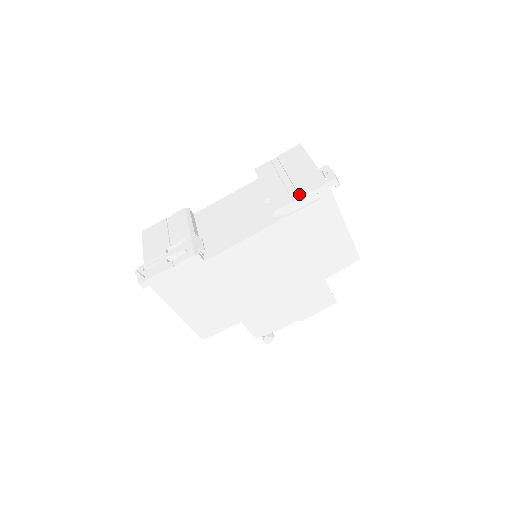
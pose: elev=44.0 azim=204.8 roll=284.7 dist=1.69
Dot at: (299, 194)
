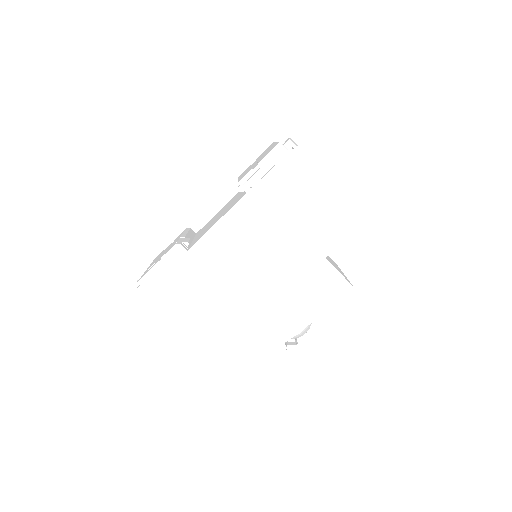
Dot at: (258, 162)
